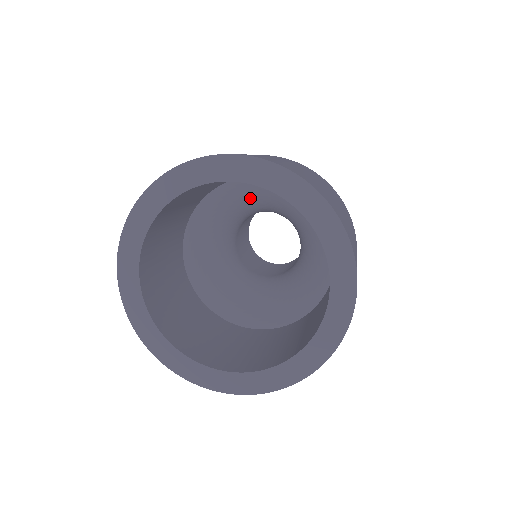
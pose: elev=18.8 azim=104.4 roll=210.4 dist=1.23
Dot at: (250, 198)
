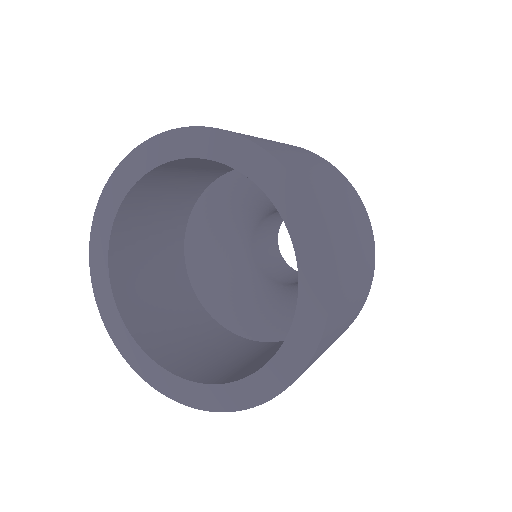
Dot at: (256, 191)
